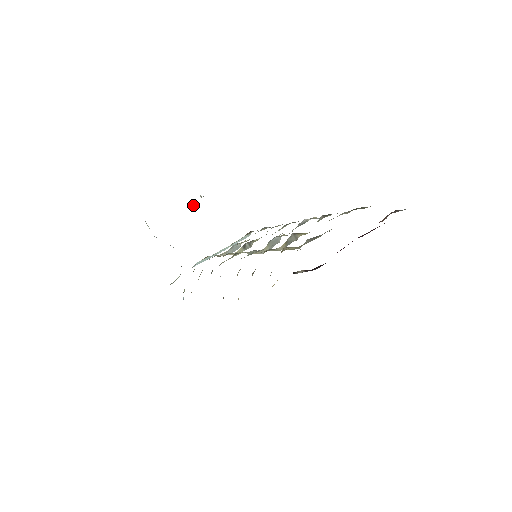
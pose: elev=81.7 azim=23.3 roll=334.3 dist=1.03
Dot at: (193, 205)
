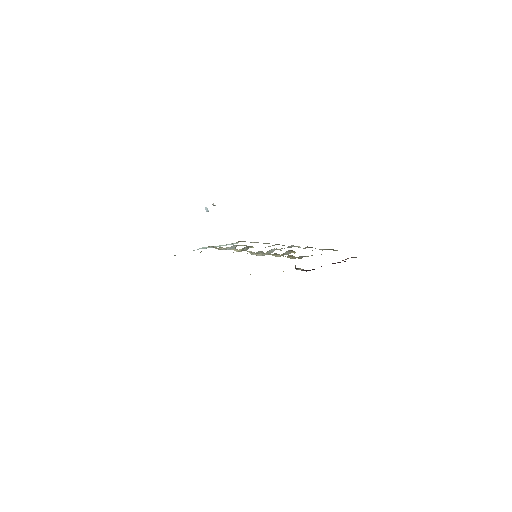
Dot at: (207, 208)
